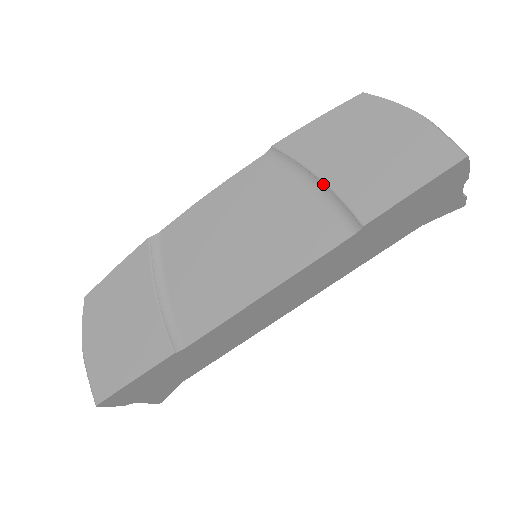
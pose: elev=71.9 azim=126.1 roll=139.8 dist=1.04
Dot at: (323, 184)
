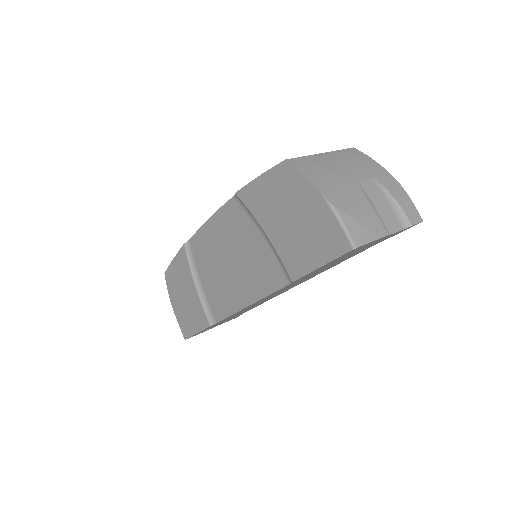
Dot at: (268, 238)
